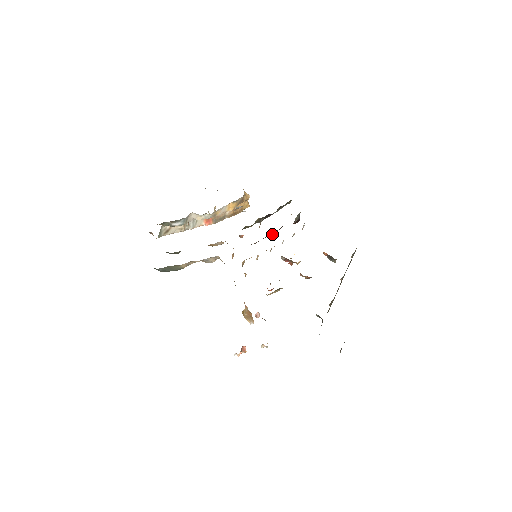
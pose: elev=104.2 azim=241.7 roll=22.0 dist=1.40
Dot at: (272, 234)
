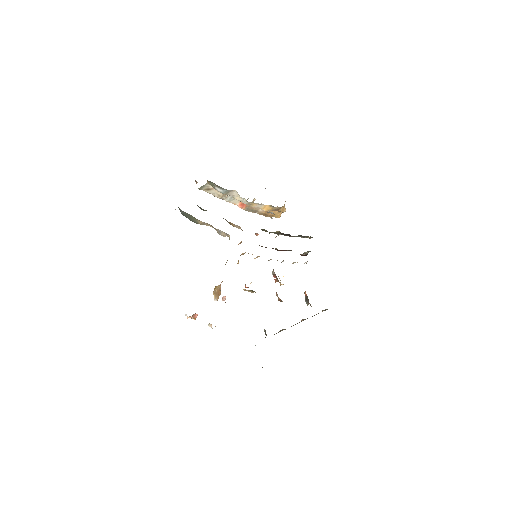
Dot at: (279, 250)
